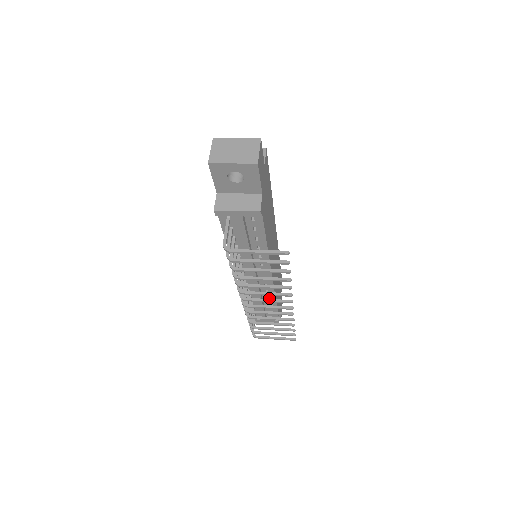
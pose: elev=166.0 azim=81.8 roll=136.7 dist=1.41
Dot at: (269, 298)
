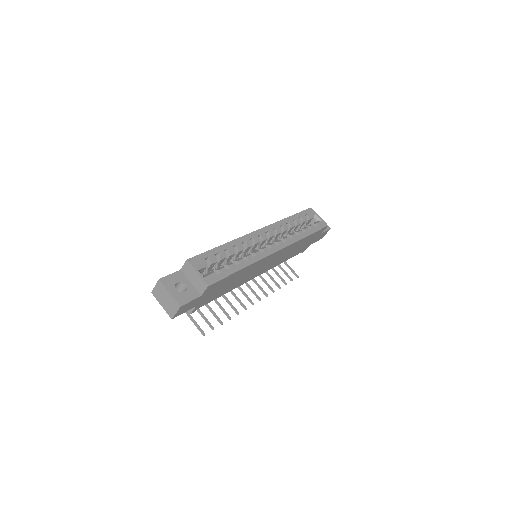
Dot at: occluded
